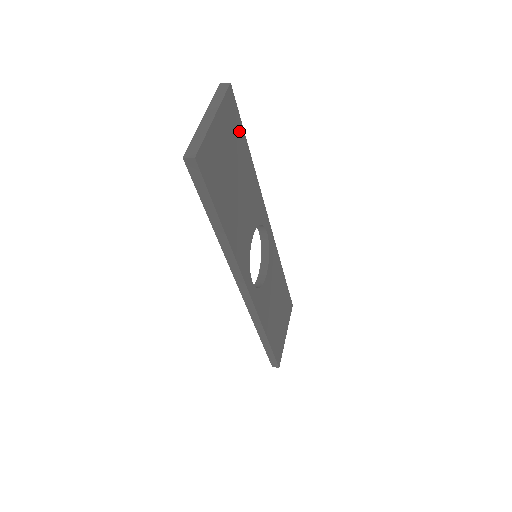
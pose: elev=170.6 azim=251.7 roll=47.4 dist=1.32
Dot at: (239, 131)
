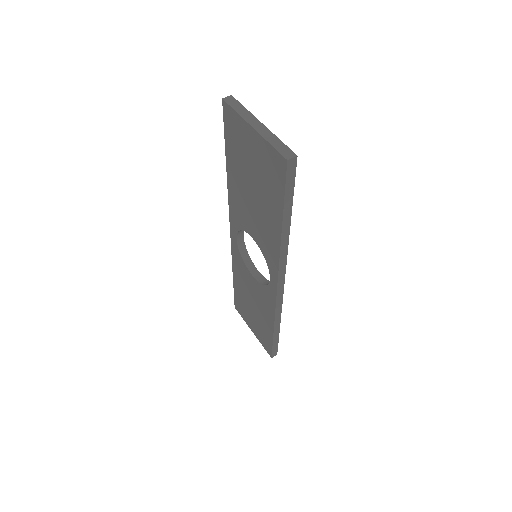
Dot at: occluded
